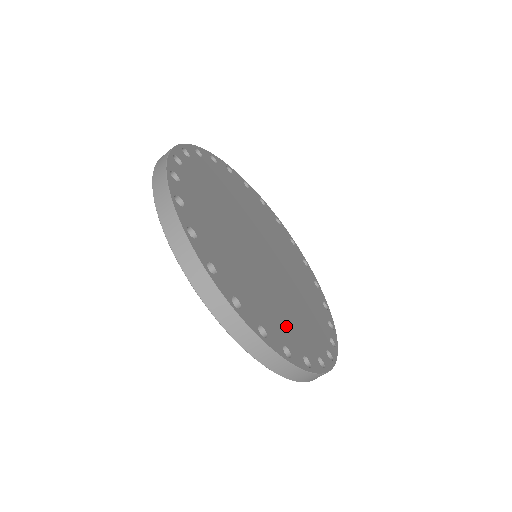
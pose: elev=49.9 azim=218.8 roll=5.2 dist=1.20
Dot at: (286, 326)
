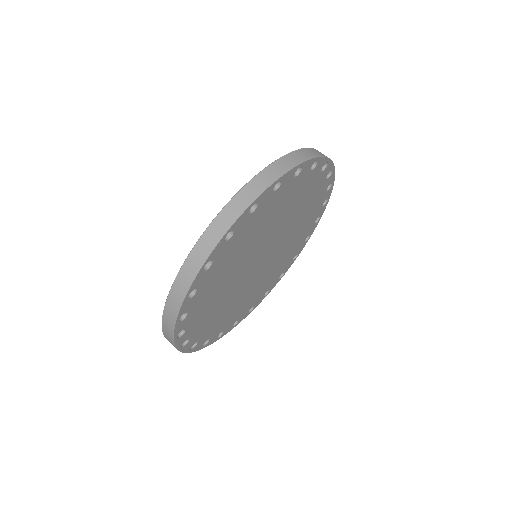
Dot at: (208, 323)
